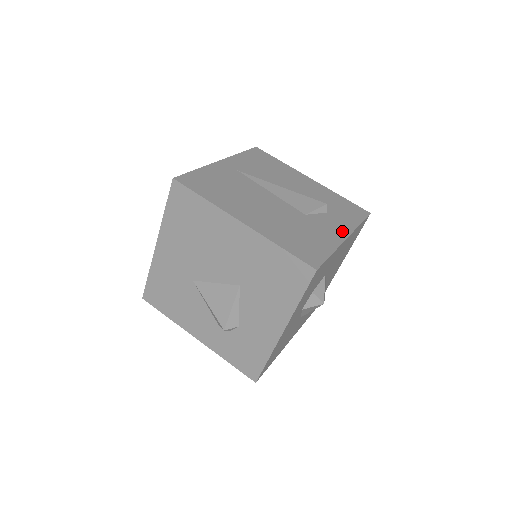
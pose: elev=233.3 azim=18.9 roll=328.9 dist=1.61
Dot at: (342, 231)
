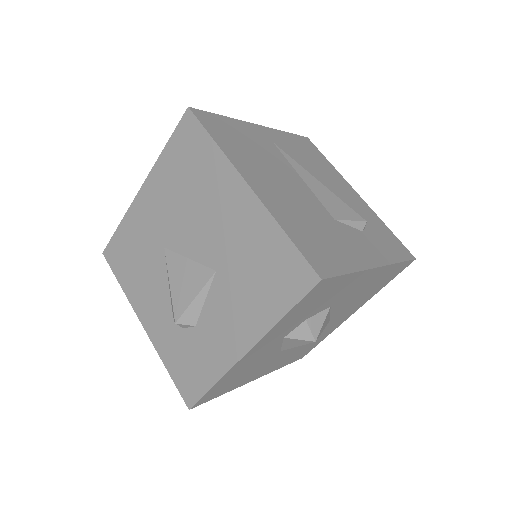
Dot at: (374, 257)
